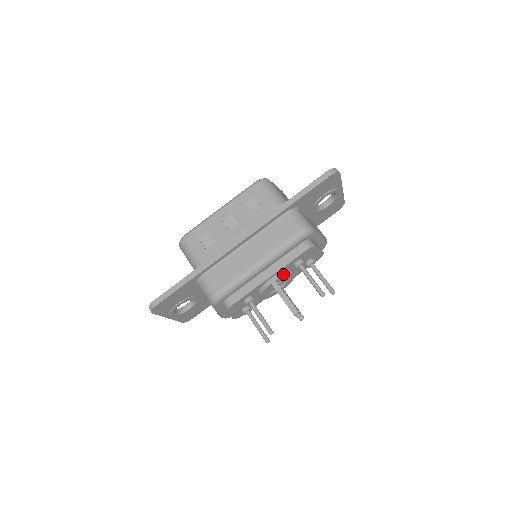
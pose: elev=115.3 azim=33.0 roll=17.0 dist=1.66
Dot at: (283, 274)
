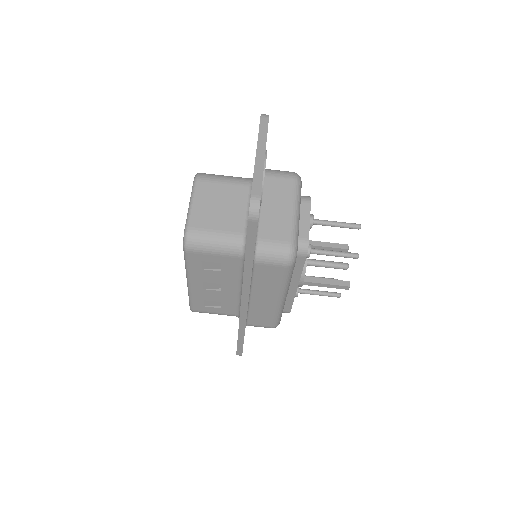
Dot at: (304, 272)
